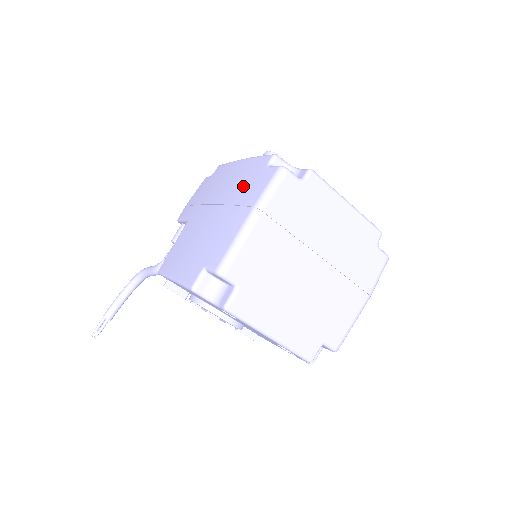
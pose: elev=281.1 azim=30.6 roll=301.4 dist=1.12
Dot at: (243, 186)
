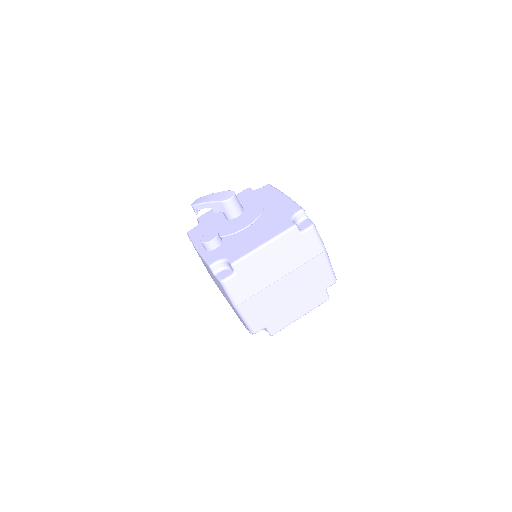
Dot at: (216, 282)
